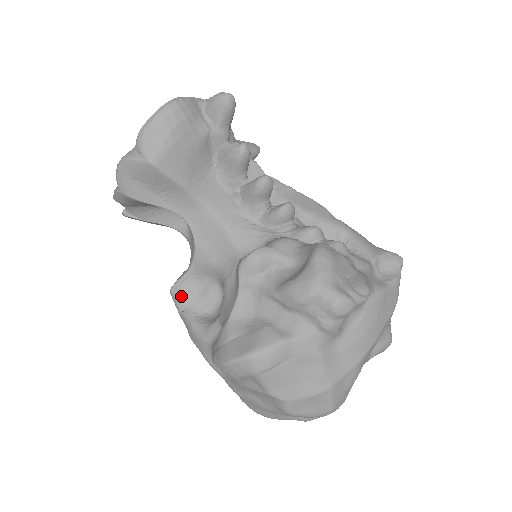
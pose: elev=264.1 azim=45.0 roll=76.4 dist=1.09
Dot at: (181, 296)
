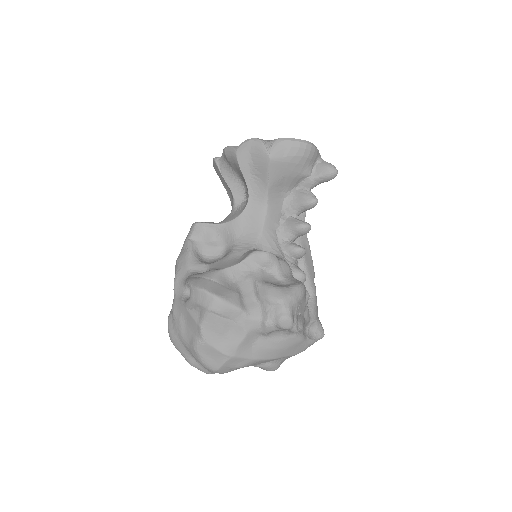
Dot at: (199, 232)
